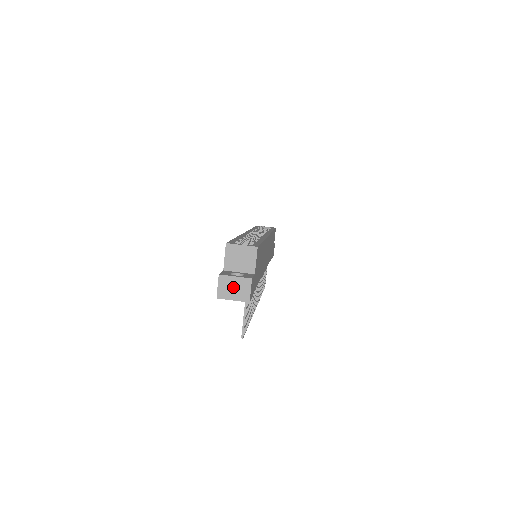
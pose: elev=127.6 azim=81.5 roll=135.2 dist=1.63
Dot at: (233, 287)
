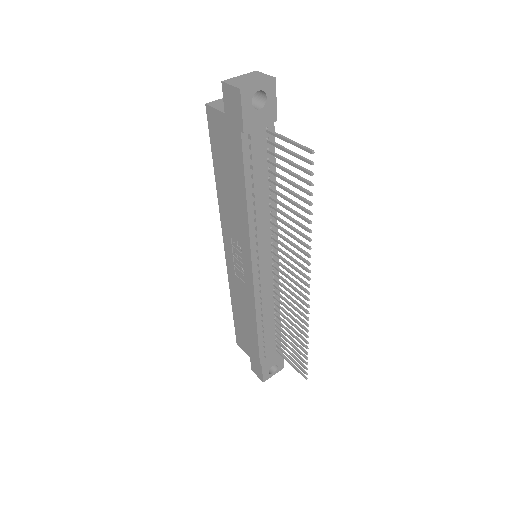
Dot at: (246, 79)
